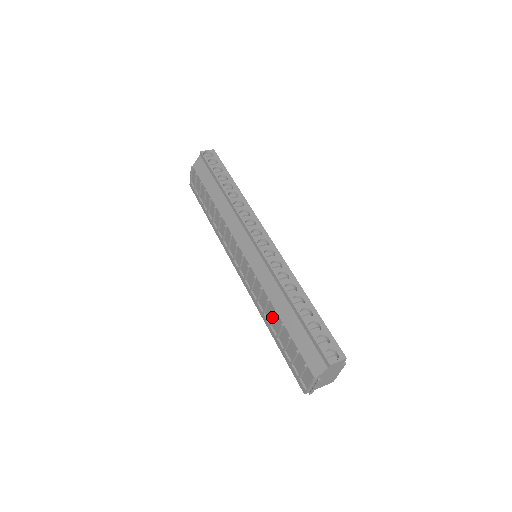
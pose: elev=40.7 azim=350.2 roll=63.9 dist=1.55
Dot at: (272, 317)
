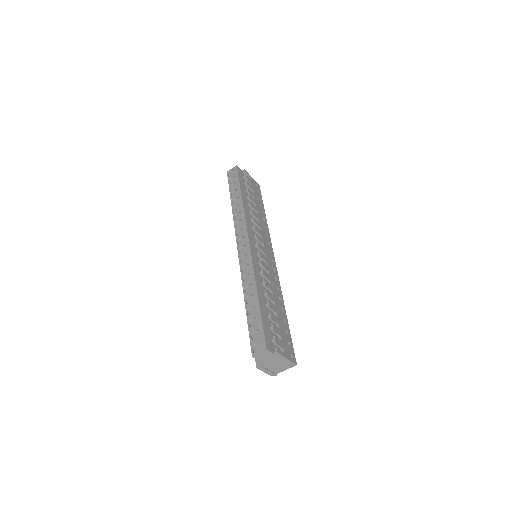
Dot at: occluded
